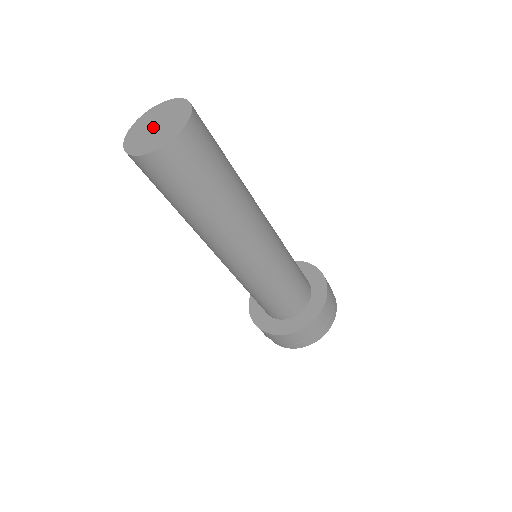
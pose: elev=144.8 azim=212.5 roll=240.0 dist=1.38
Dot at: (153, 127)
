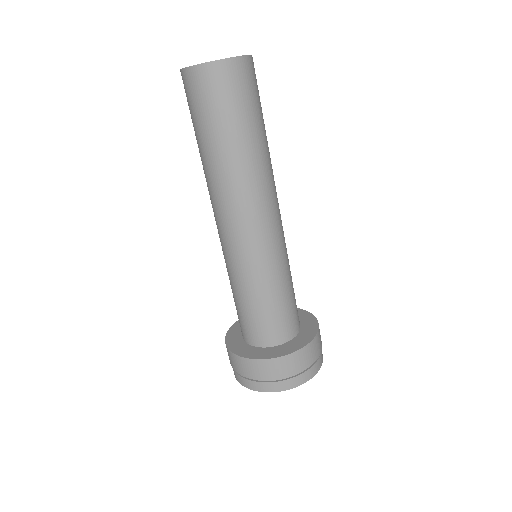
Dot at: occluded
